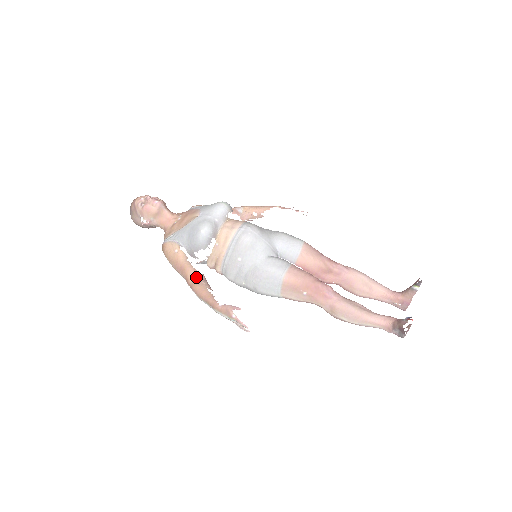
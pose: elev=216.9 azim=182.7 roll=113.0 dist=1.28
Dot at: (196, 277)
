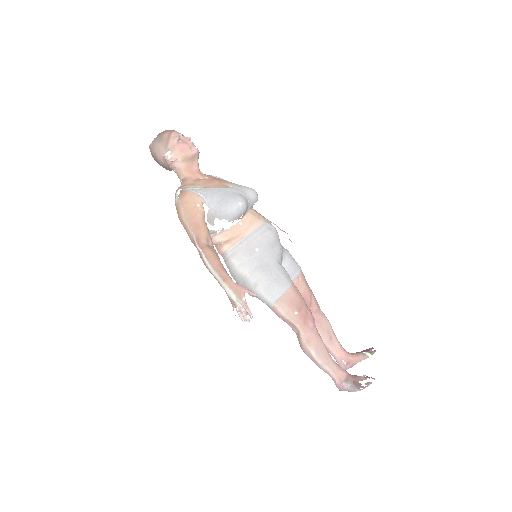
Dot at: (208, 242)
